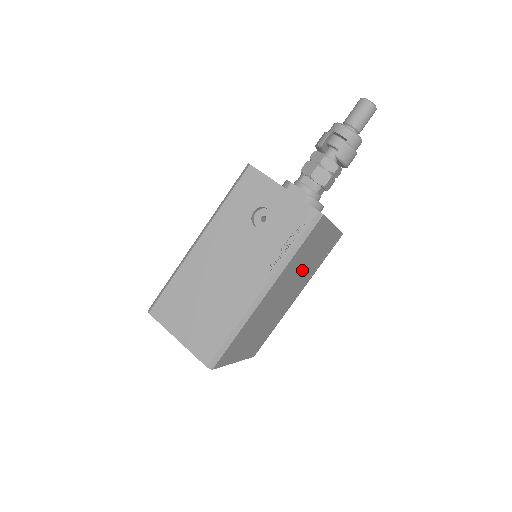
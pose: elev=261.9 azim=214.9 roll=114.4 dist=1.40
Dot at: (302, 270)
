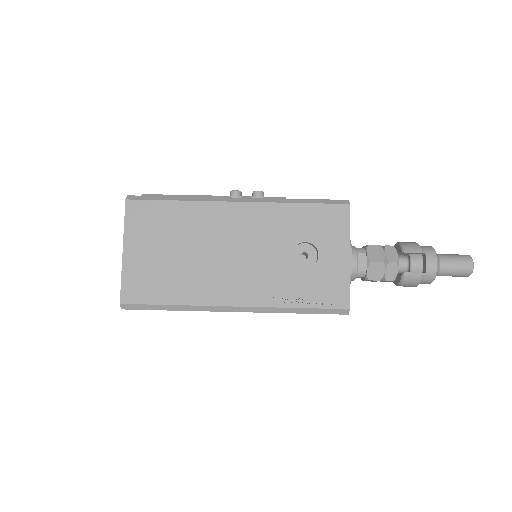
Dot at: occluded
